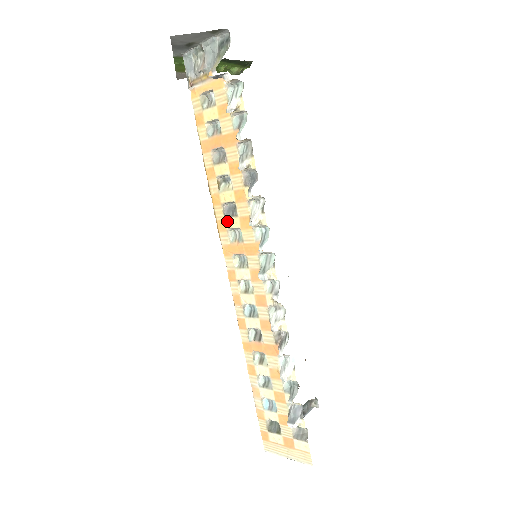
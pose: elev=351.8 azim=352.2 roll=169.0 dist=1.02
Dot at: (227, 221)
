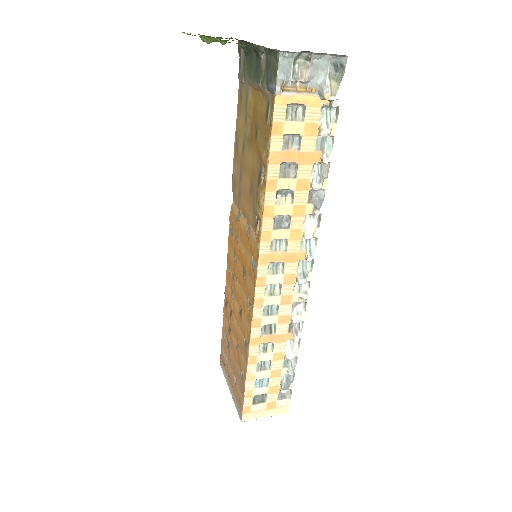
Dot at: (275, 232)
